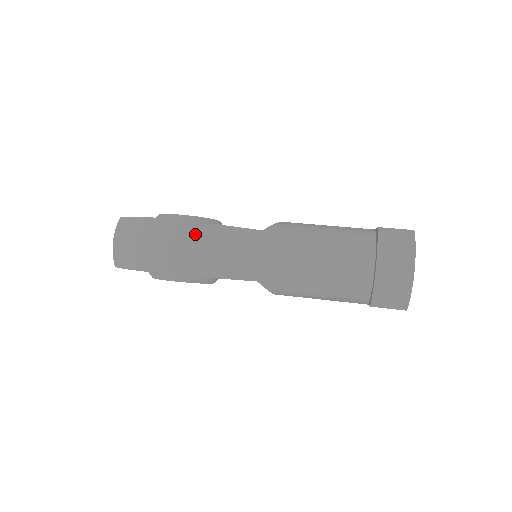
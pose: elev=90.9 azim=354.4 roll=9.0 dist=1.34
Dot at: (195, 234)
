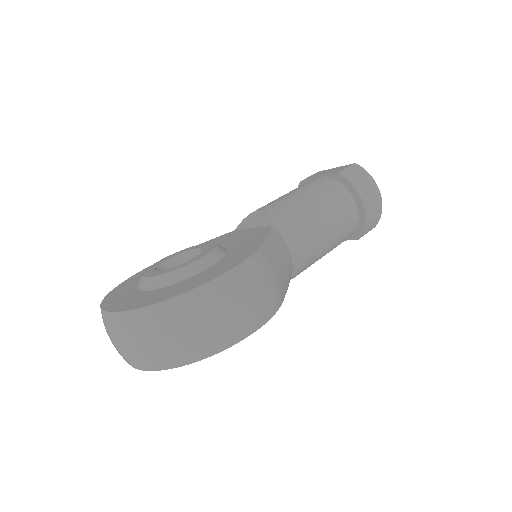
Dot at: (265, 264)
